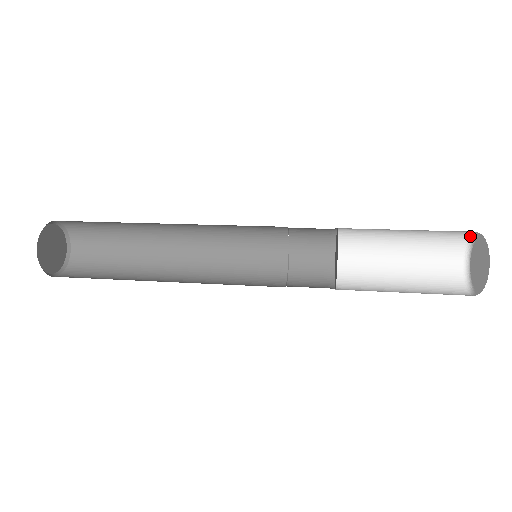
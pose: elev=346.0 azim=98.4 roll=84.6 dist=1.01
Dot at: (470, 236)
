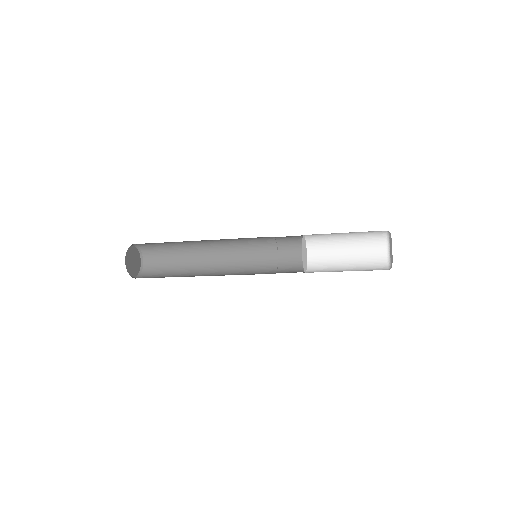
Dot at: occluded
